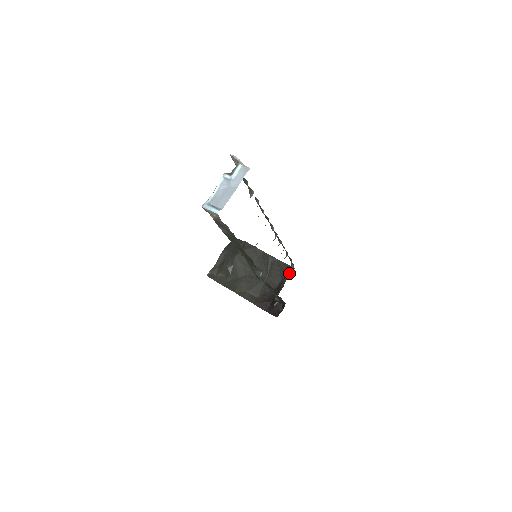
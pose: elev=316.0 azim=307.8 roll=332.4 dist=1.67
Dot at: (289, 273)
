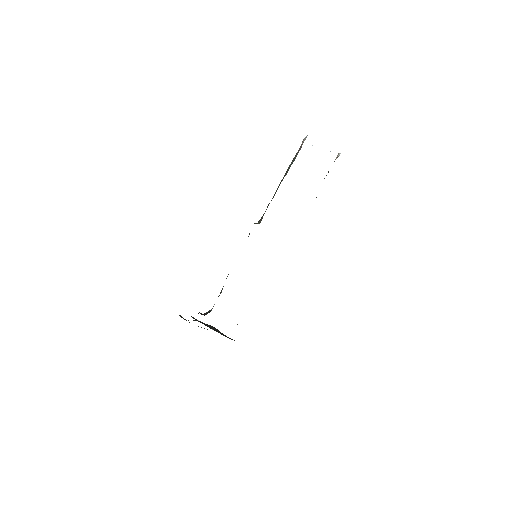
Dot at: occluded
